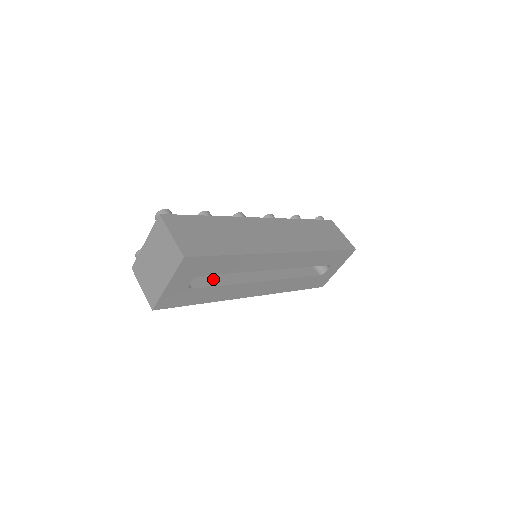
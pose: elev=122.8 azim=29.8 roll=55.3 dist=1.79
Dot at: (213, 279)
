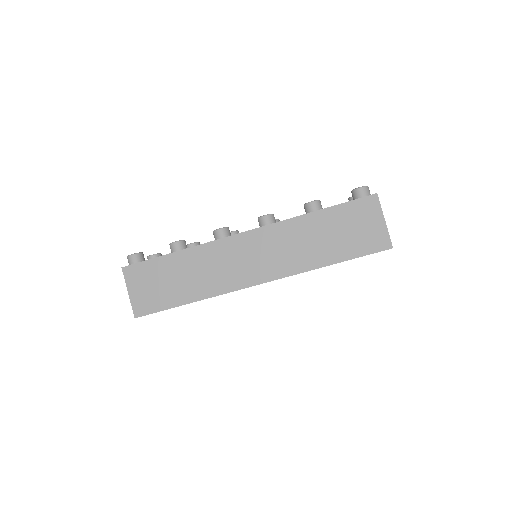
Dot at: occluded
